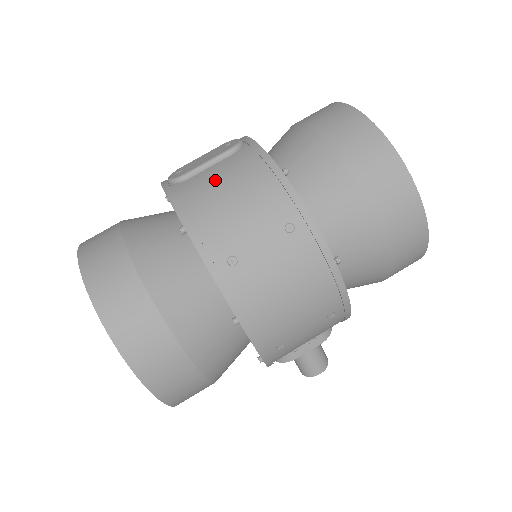
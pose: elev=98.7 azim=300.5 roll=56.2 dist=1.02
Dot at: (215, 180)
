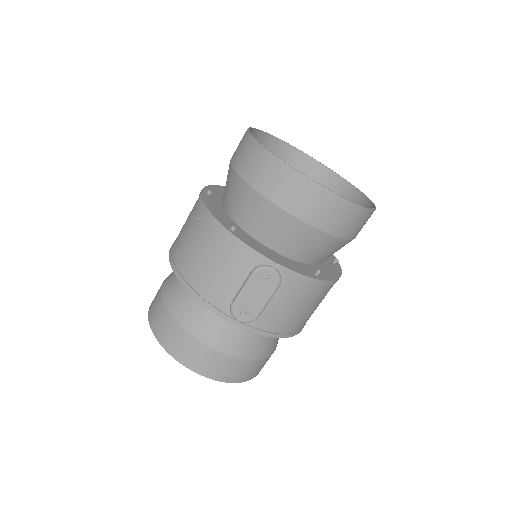
Dot at: (284, 309)
